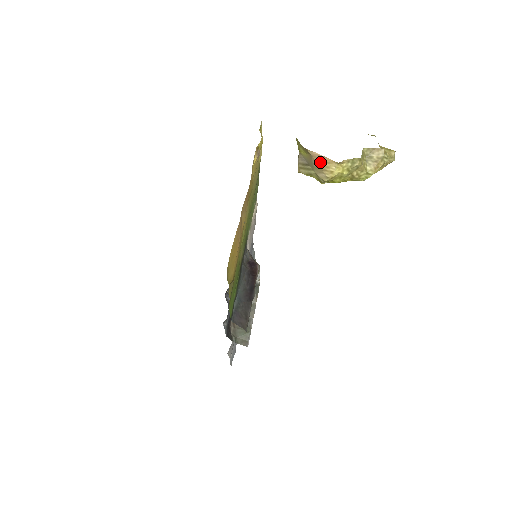
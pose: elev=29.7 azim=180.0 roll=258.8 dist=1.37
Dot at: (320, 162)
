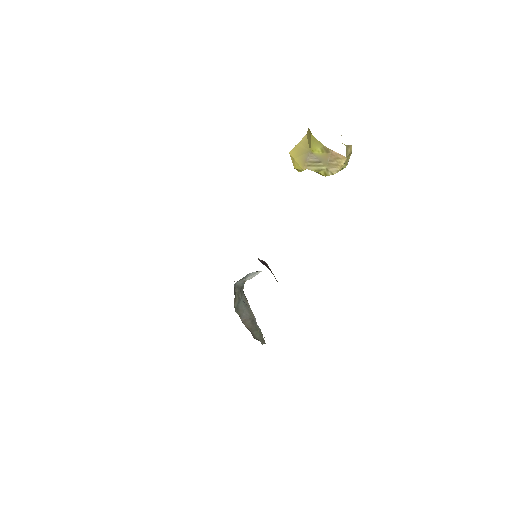
Dot at: (336, 159)
